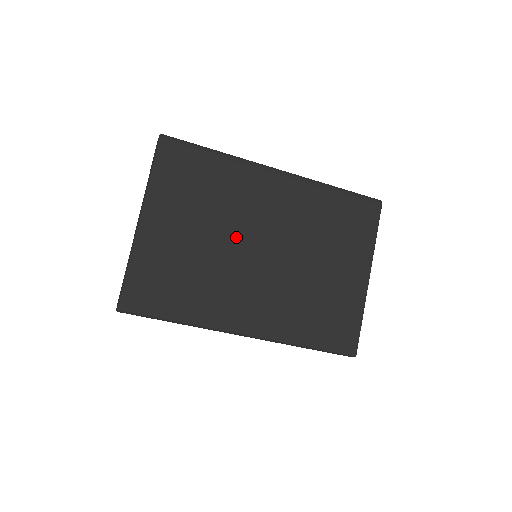
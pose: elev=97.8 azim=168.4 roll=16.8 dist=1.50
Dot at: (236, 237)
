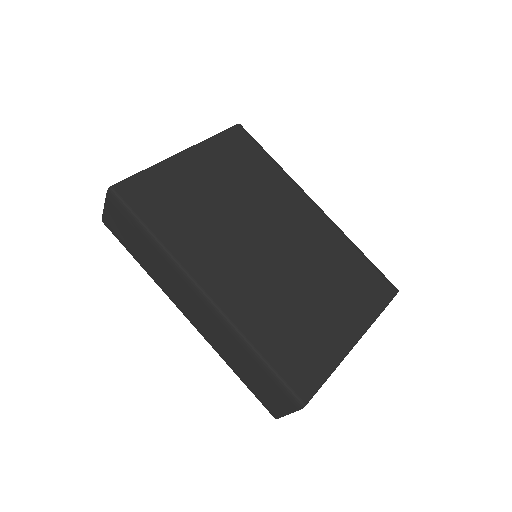
Dot at: (251, 217)
